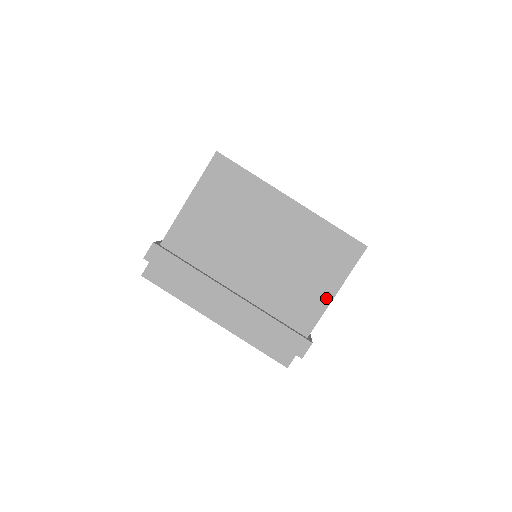
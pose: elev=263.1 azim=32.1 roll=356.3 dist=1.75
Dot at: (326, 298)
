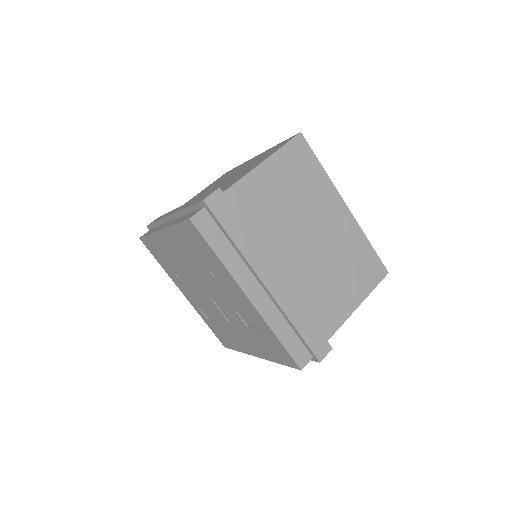
Dot at: occluded
